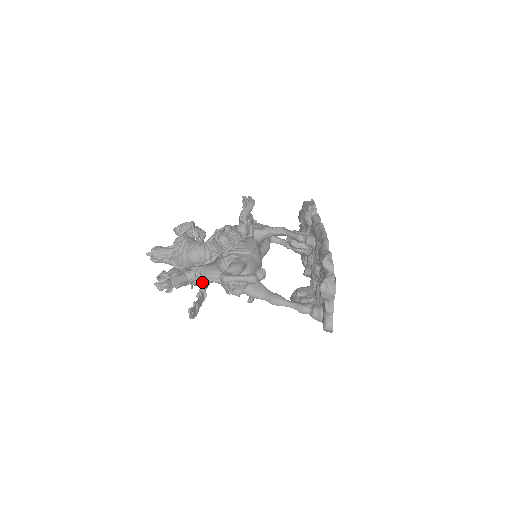
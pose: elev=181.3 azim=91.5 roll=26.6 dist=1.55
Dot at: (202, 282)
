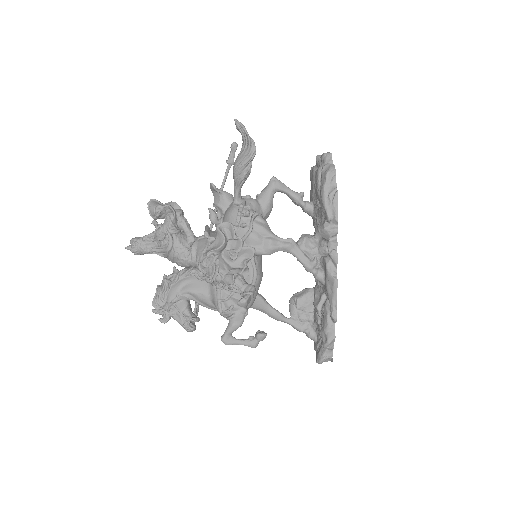
Dot at: occluded
